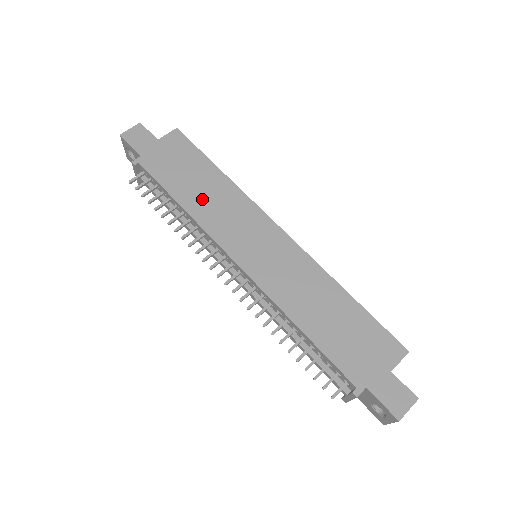
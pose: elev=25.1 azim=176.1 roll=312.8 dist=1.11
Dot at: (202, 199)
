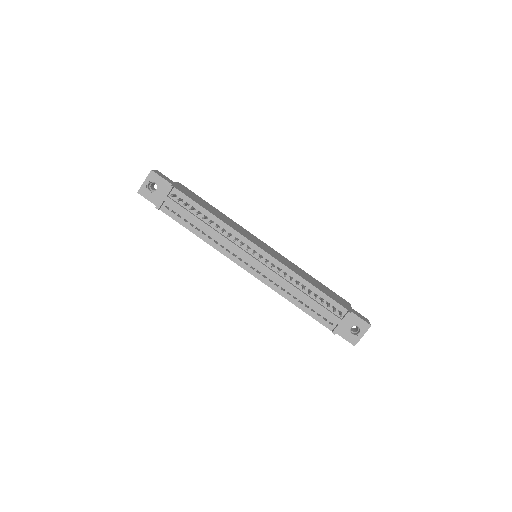
Dot at: (220, 216)
